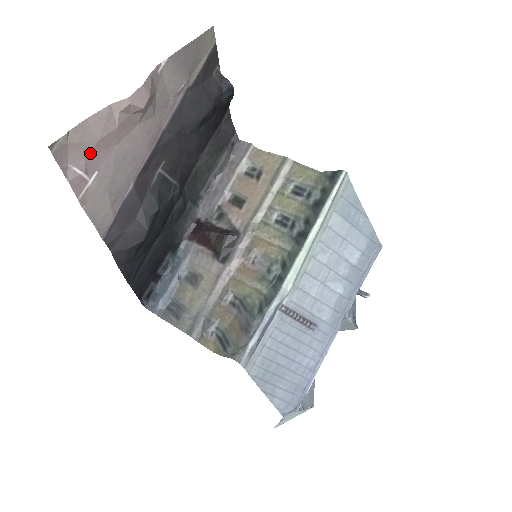
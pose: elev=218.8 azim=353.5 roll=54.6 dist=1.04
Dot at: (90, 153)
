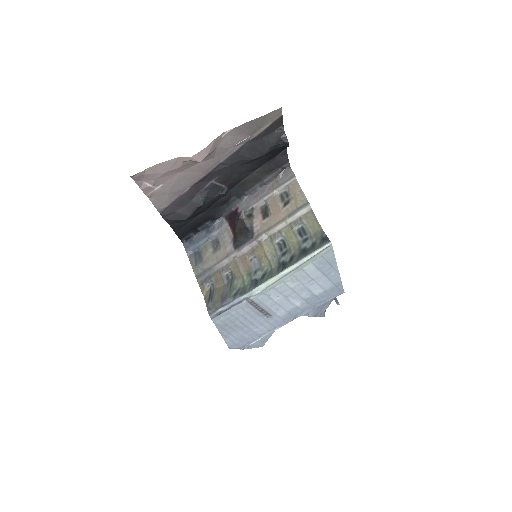
Dot at: (159, 177)
